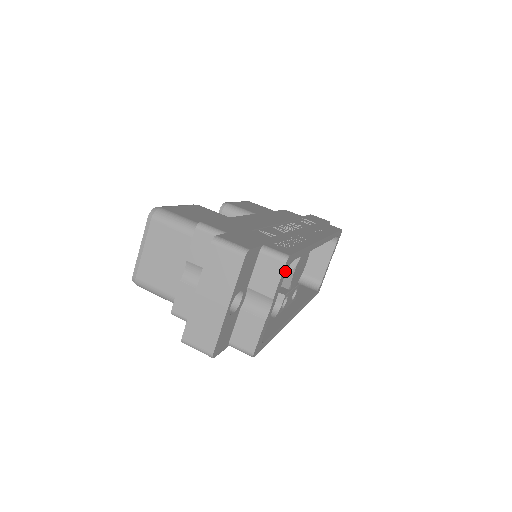
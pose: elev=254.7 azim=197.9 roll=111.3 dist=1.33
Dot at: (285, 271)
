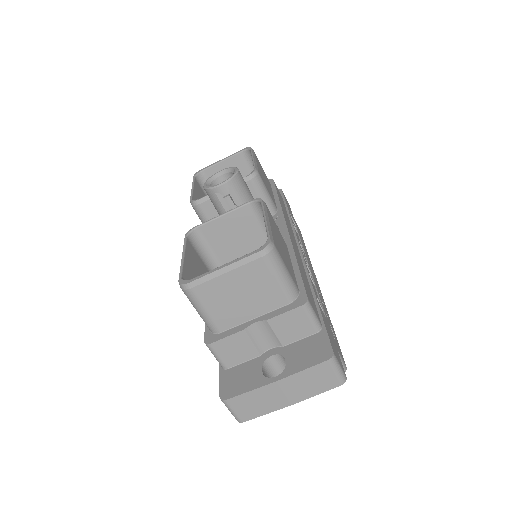
Dot at: occluded
